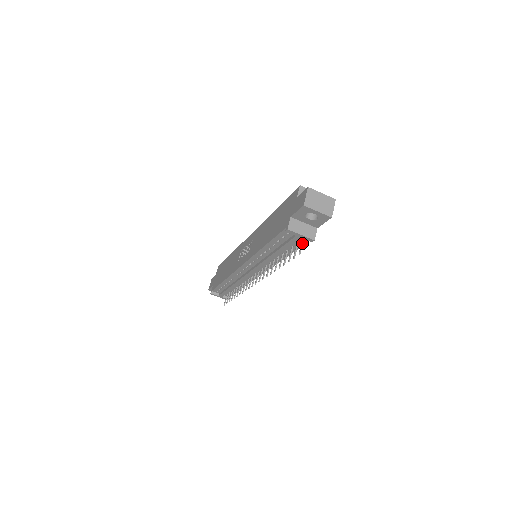
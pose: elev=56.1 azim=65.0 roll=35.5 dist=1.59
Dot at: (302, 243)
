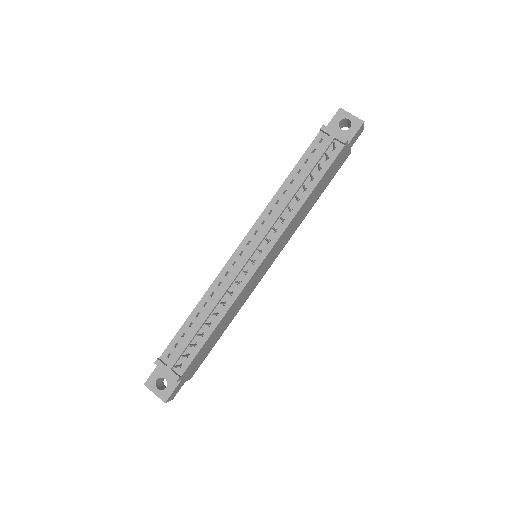
Dot at: (334, 146)
